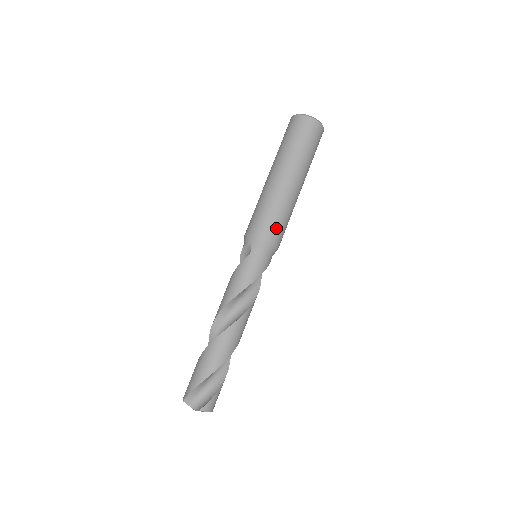
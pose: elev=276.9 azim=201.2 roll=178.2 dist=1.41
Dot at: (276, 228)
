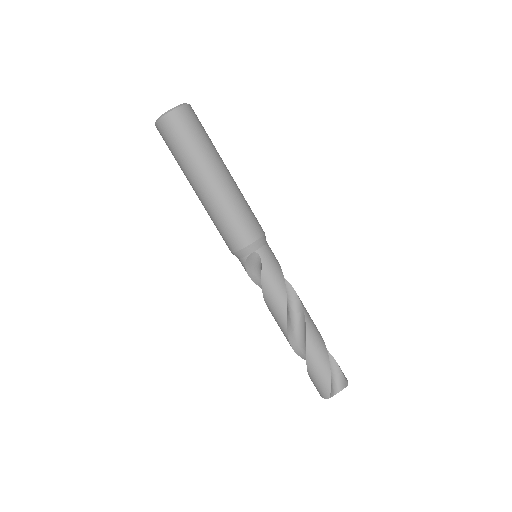
Dot at: (255, 220)
